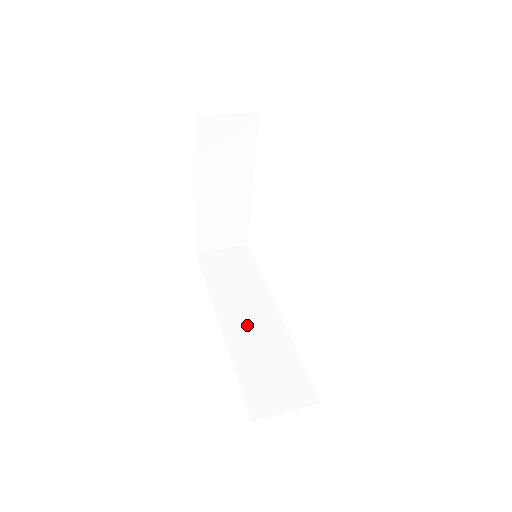
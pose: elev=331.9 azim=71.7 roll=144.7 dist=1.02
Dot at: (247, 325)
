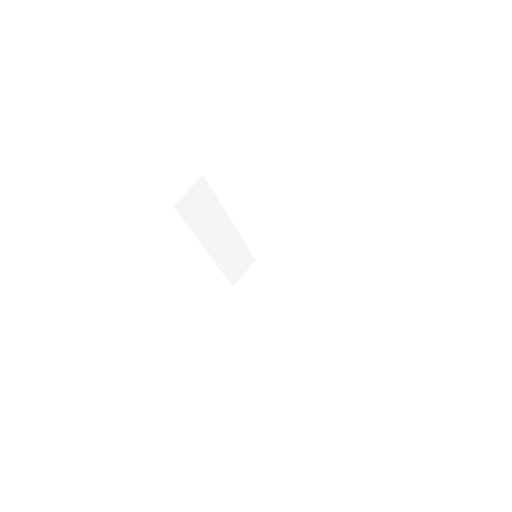
Dot at: (220, 243)
